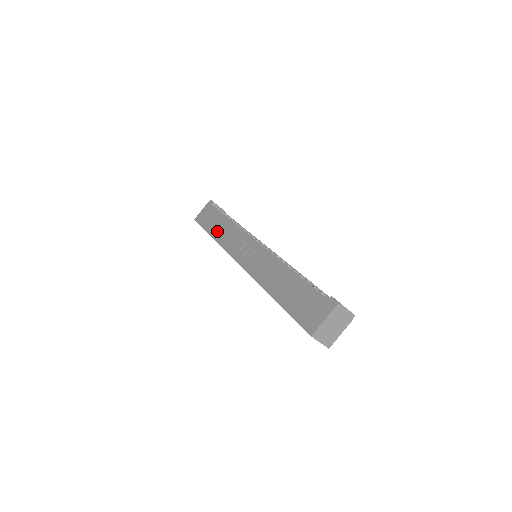
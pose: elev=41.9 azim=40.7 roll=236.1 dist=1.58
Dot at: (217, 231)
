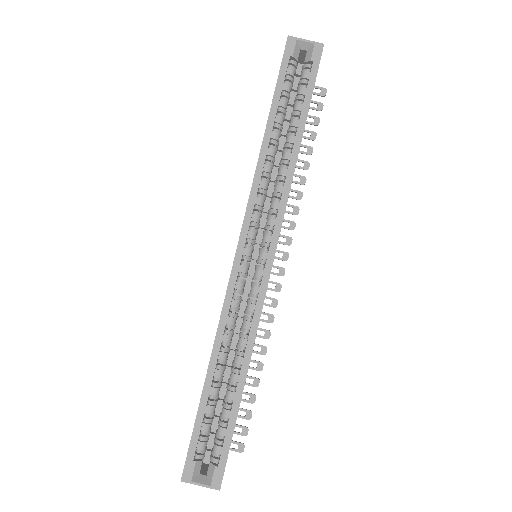
Dot at: occluded
